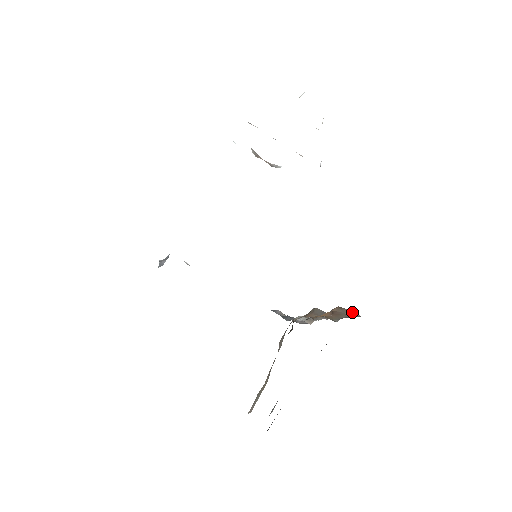
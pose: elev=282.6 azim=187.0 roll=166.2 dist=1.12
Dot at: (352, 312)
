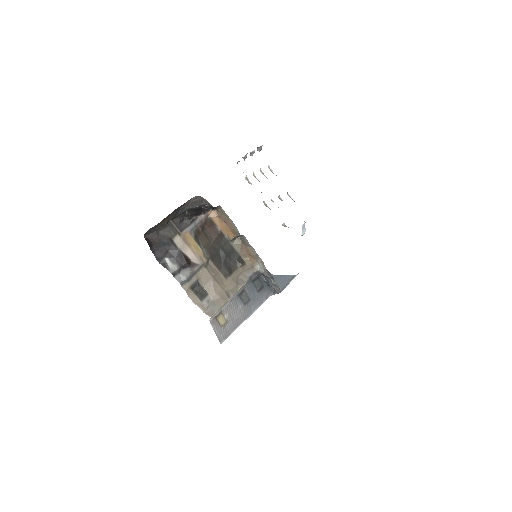
Dot at: (220, 208)
